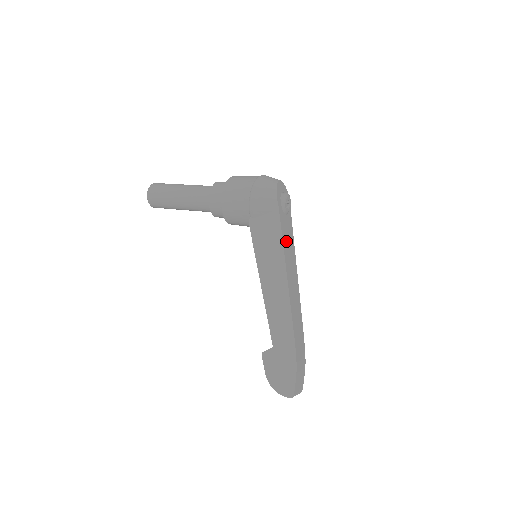
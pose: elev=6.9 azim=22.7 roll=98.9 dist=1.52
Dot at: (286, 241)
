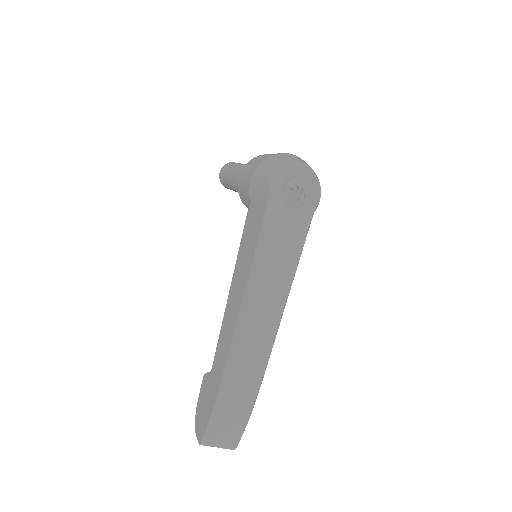
Dot at: (272, 241)
